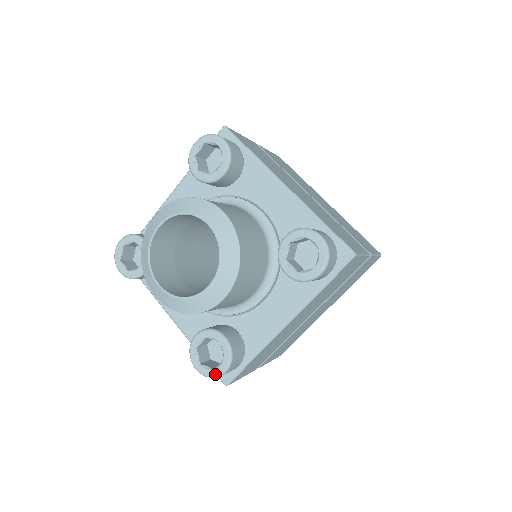
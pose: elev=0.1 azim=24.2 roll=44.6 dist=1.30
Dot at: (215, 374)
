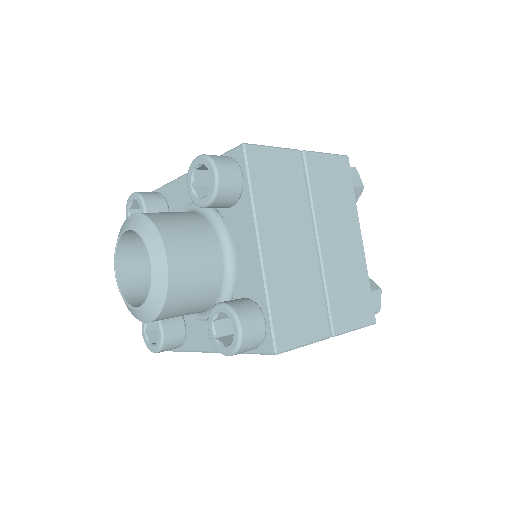
Dot at: (149, 348)
